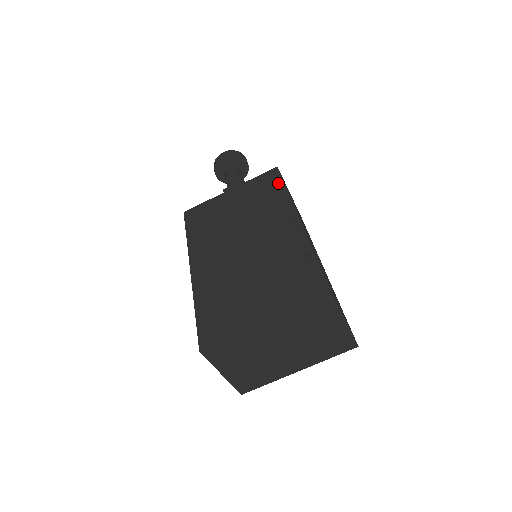
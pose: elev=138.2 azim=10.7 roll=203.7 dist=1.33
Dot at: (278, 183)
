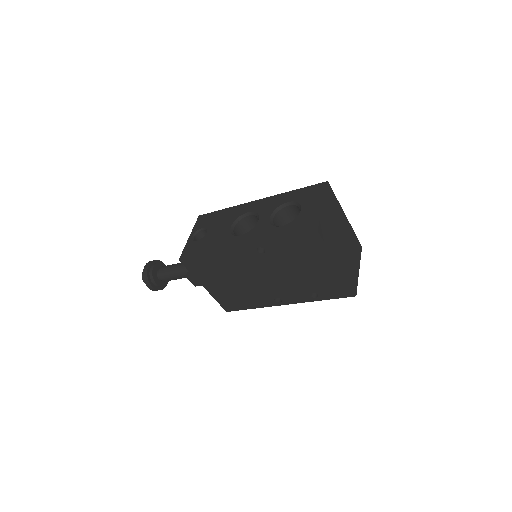
Dot at: occluded
